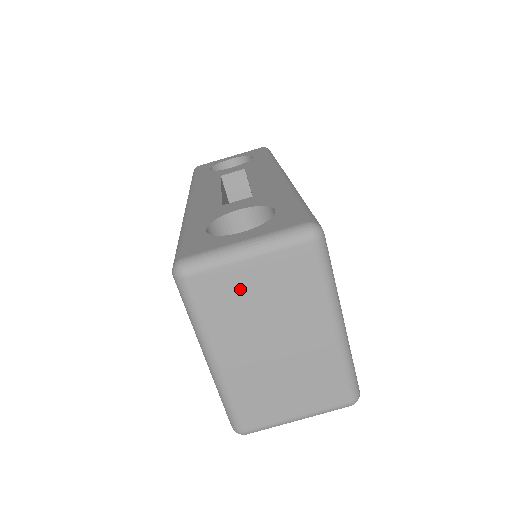
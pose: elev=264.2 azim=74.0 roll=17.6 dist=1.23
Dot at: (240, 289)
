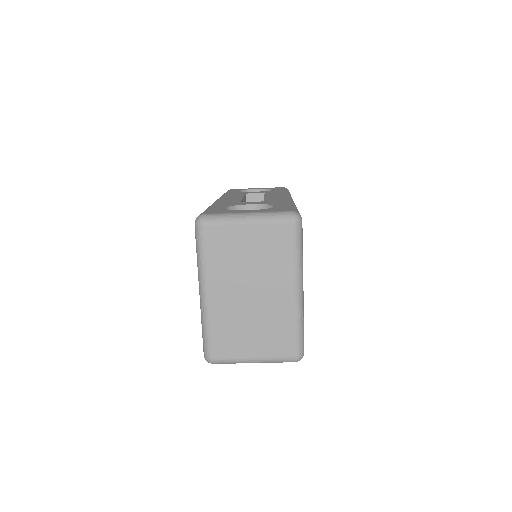
Dot at: (237, 244)
